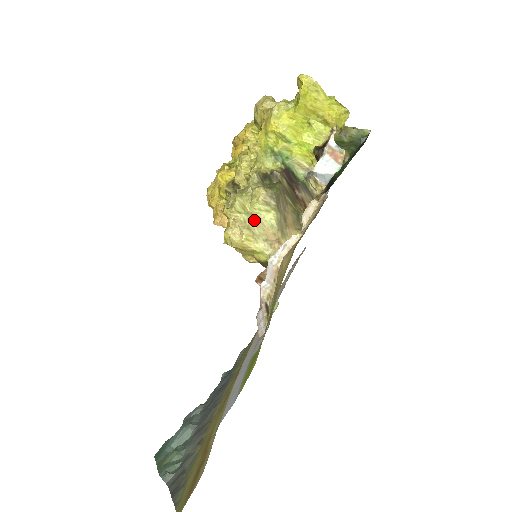
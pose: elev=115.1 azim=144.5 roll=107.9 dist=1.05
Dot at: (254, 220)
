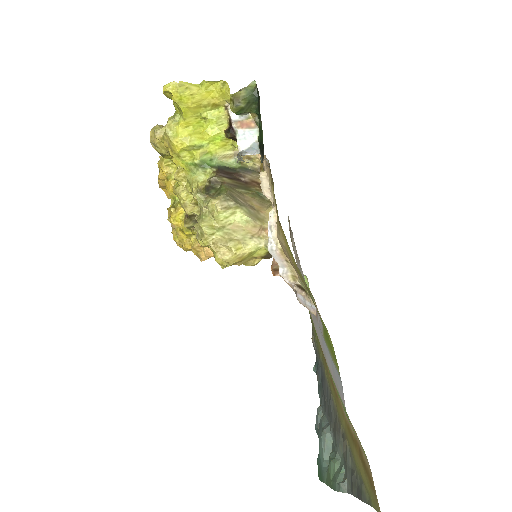
Dot at: (229, 230)
